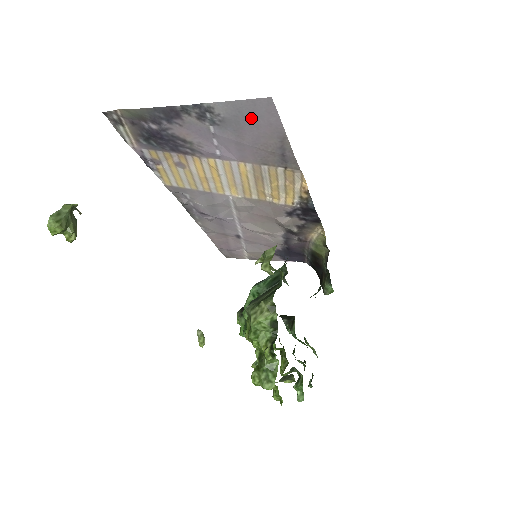
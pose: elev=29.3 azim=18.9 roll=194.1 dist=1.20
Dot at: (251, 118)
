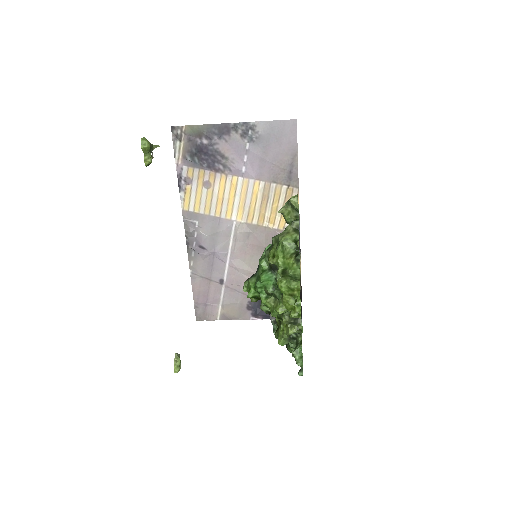
Dot at: (278, 136)
